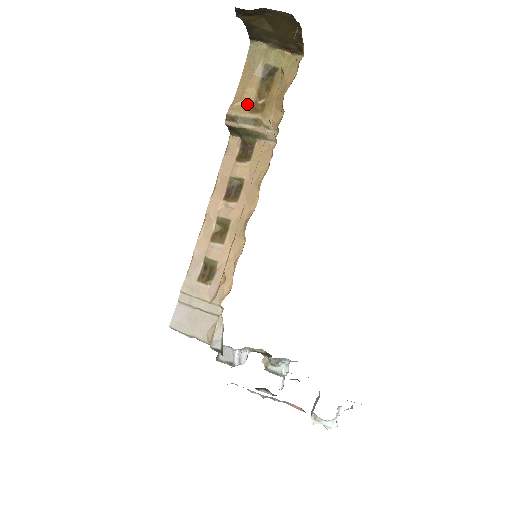
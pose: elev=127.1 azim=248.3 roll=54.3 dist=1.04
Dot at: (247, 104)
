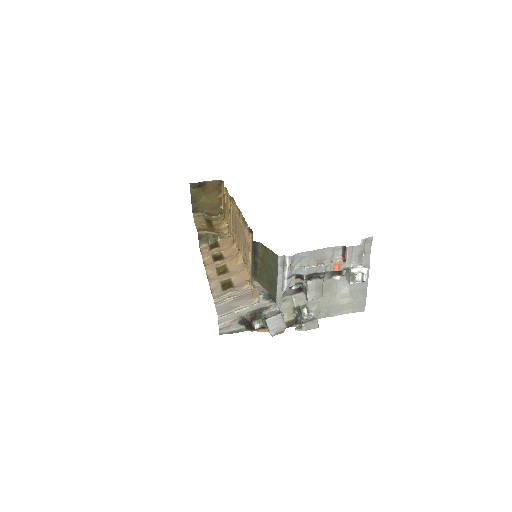
Dot at: (205, 228)
